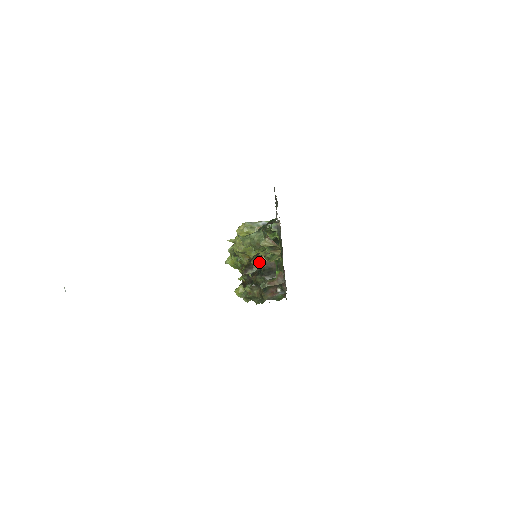
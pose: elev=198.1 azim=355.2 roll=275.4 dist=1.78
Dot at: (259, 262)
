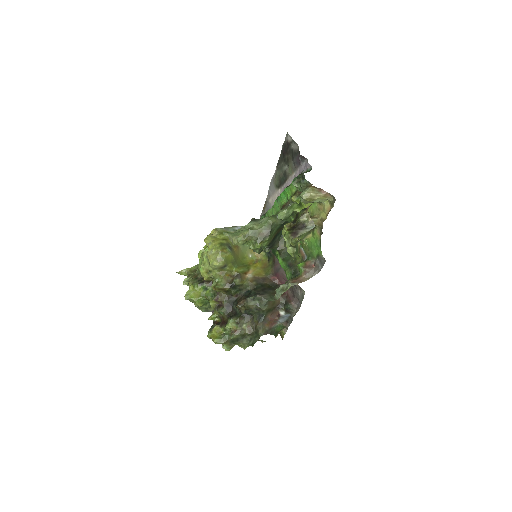
Dot at: (246, 279)
